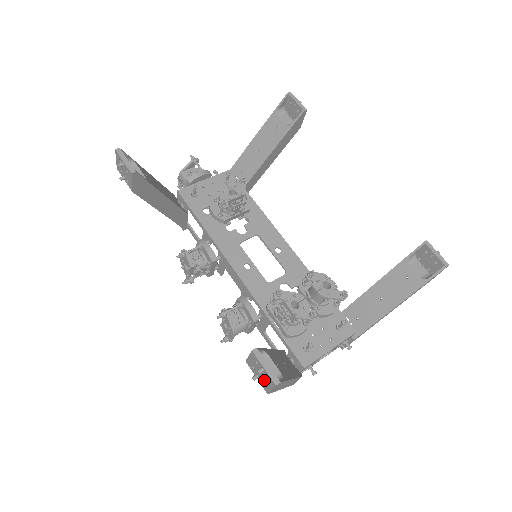
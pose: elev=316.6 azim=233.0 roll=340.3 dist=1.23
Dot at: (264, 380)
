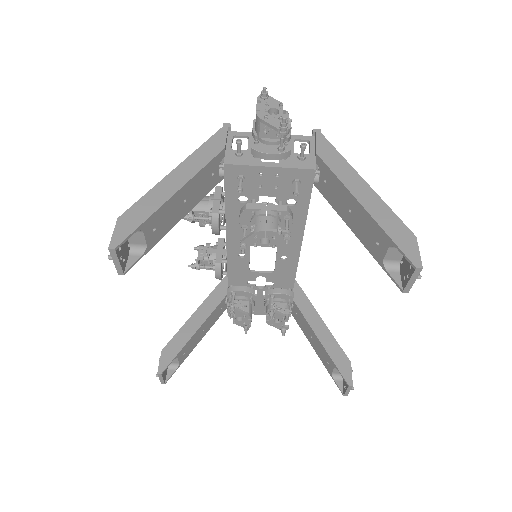
Dot at: occluded
